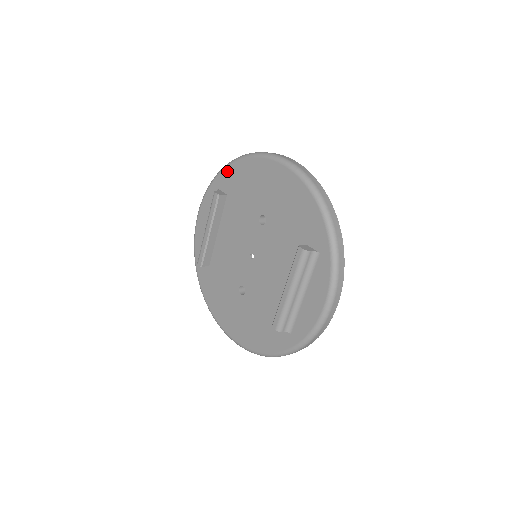
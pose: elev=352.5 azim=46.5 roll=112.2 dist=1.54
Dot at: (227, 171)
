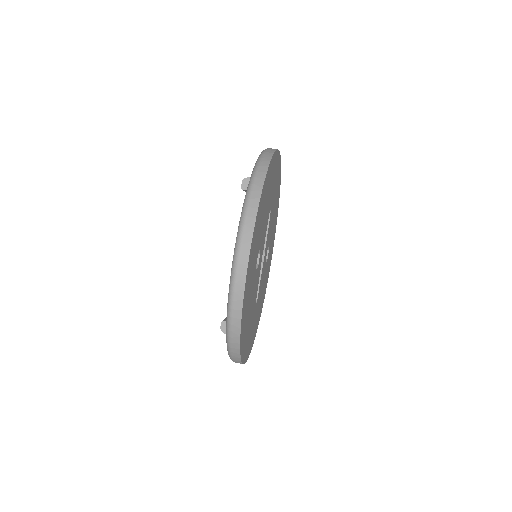
Dot at: occluded
